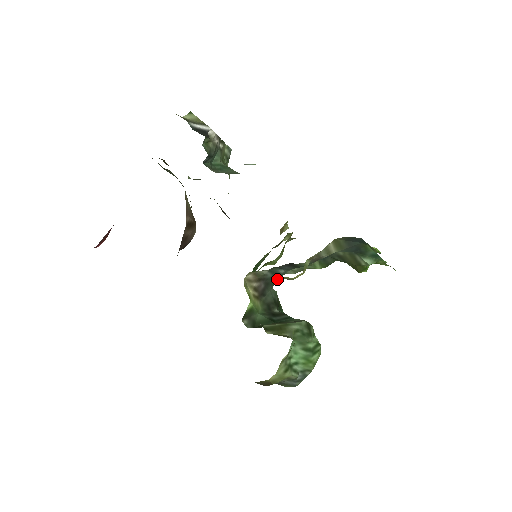
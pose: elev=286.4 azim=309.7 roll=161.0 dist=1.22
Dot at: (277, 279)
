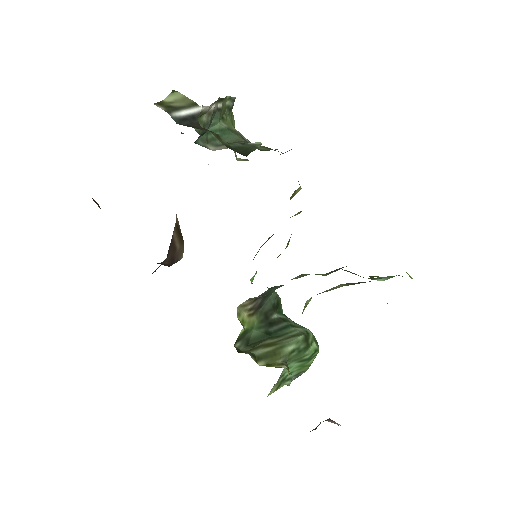
Dot at: (277, 288)
